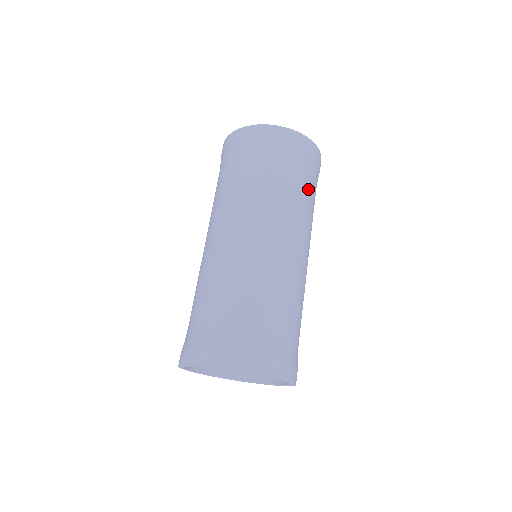
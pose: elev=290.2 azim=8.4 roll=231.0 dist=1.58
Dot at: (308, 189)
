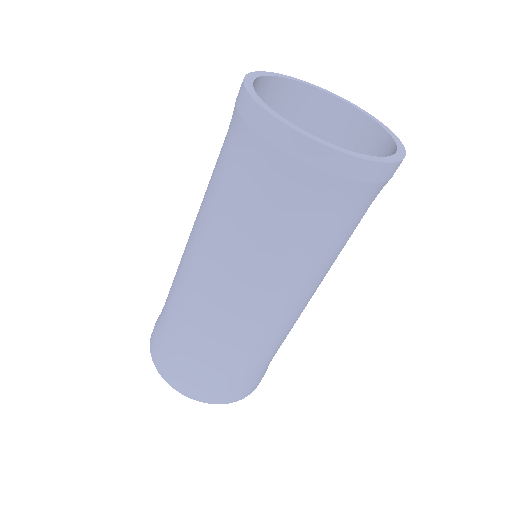
Dot at: occluded
